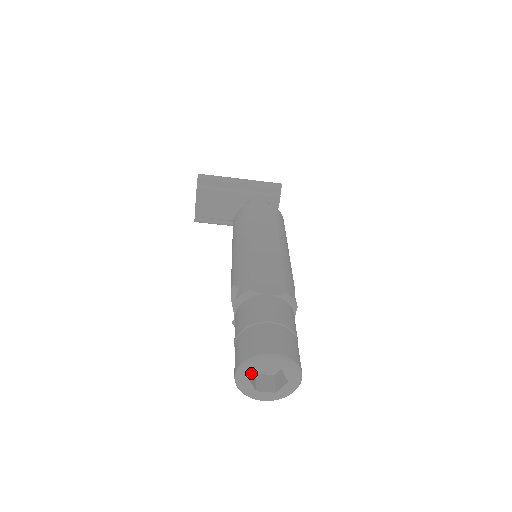
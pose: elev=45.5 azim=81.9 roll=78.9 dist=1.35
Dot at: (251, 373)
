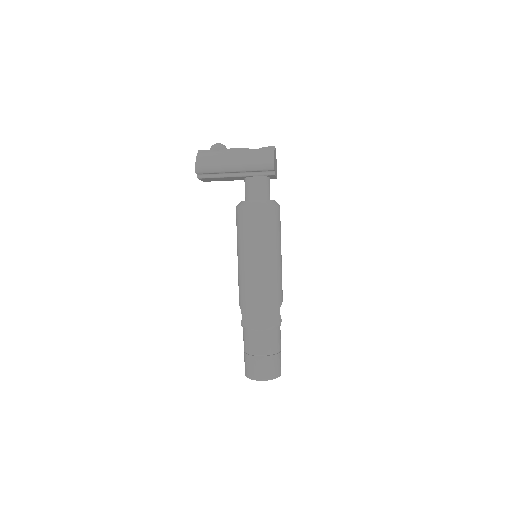
Dot at: occluded
